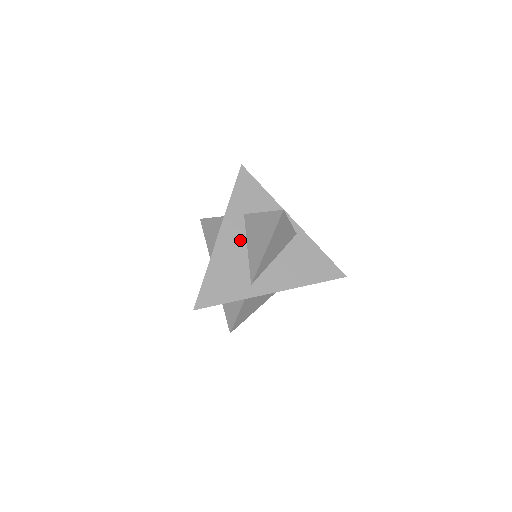
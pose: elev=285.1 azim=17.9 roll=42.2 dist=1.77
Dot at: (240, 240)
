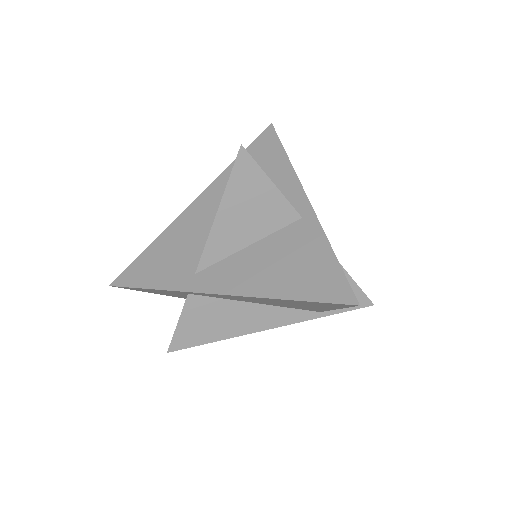
Dot at: (216, 212)
